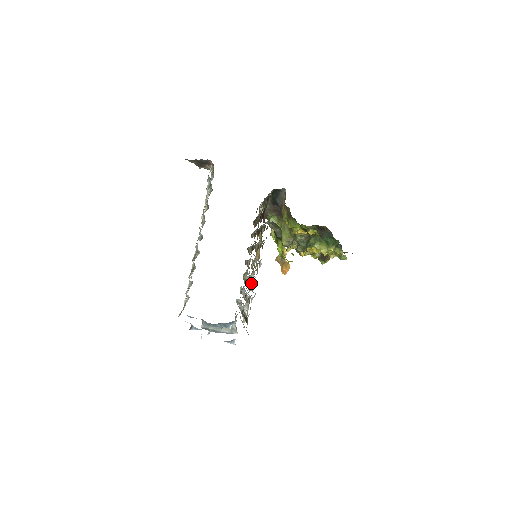
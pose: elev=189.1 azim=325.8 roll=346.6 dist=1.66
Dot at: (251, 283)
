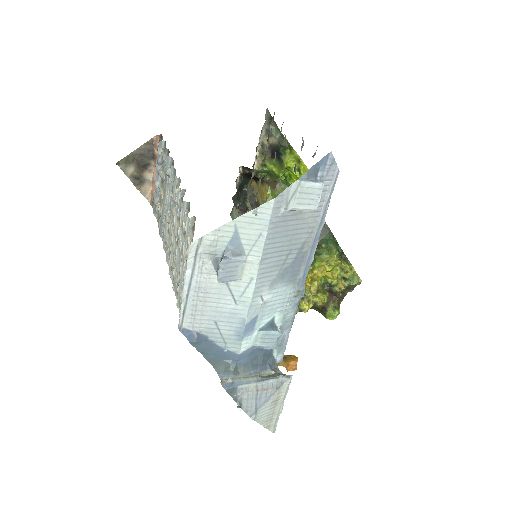
Dot at: occluded
